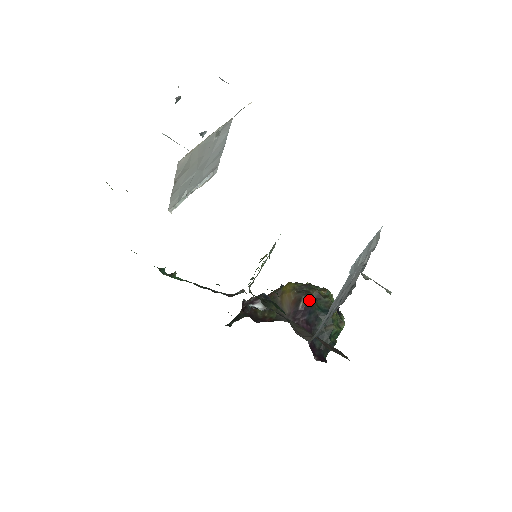
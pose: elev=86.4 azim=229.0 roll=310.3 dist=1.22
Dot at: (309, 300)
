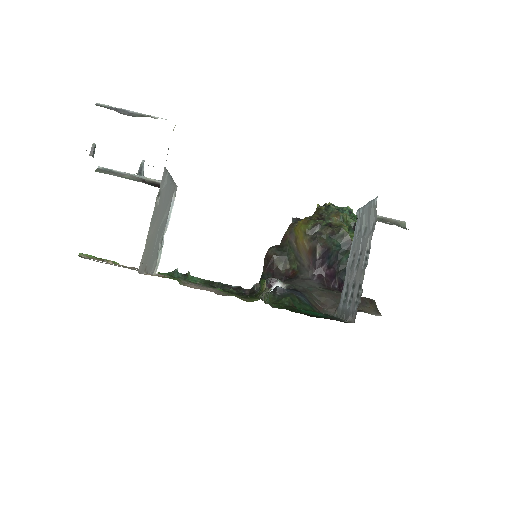
Dot at: (324, 246)
